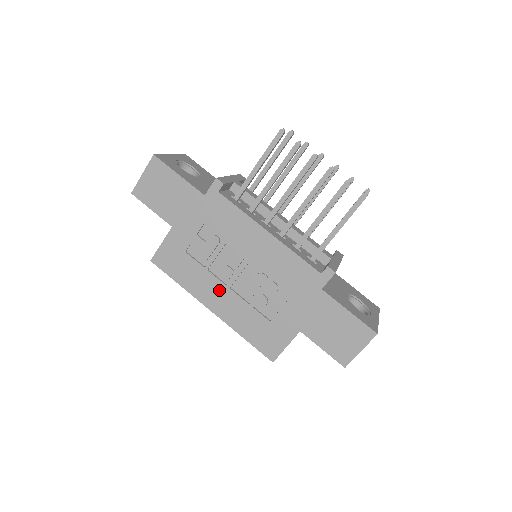
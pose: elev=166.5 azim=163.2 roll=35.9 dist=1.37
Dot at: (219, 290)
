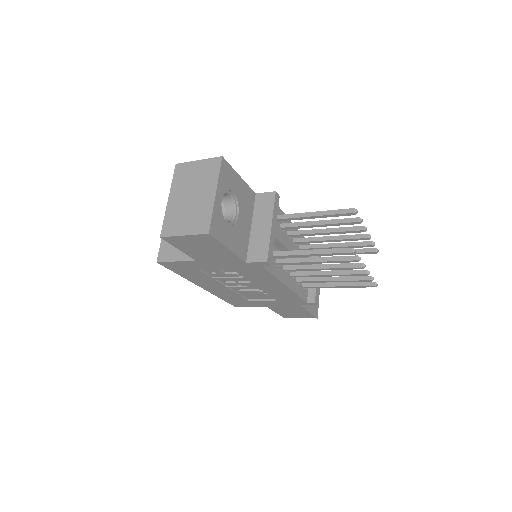
Dot at: (217, 286)
